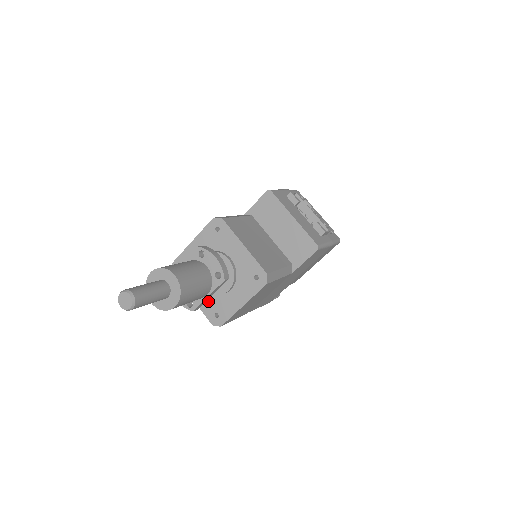
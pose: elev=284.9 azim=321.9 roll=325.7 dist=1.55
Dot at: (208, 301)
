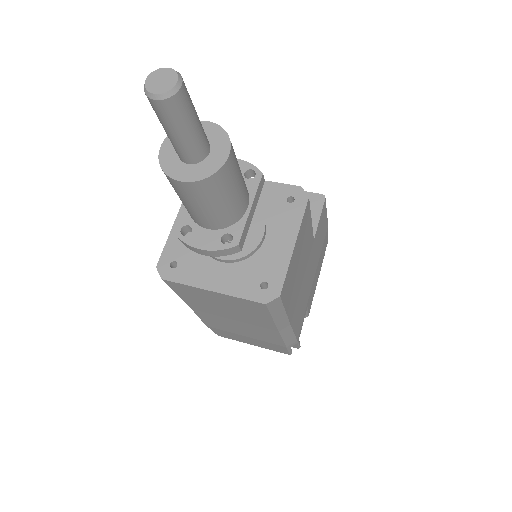
Dot at: (239, 276)
